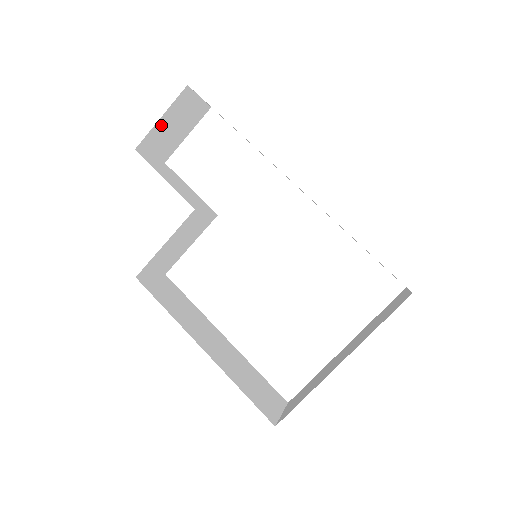
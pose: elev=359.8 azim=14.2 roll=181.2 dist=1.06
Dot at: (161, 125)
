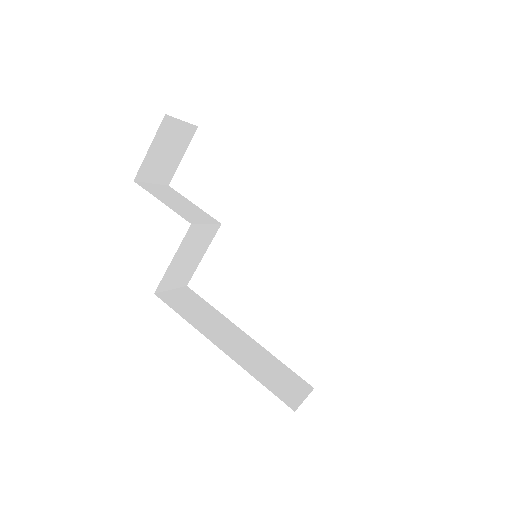
Dot at: (152, 154)
